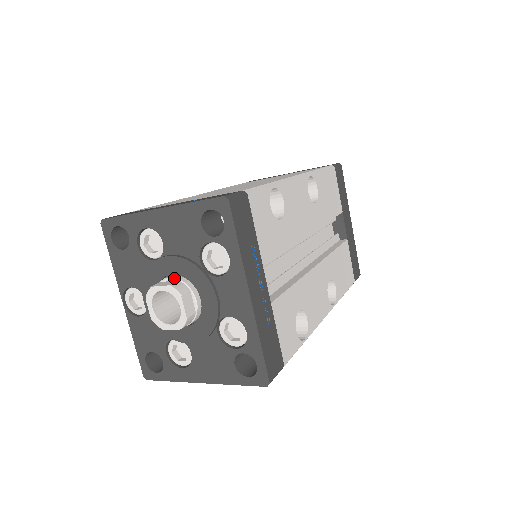
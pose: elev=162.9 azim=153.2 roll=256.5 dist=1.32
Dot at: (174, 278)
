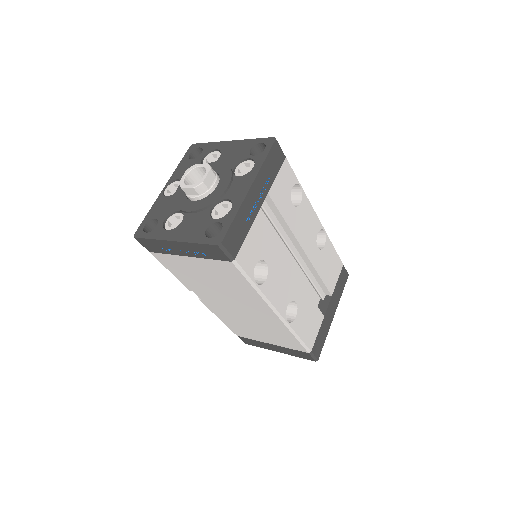
Dot at: occluded
